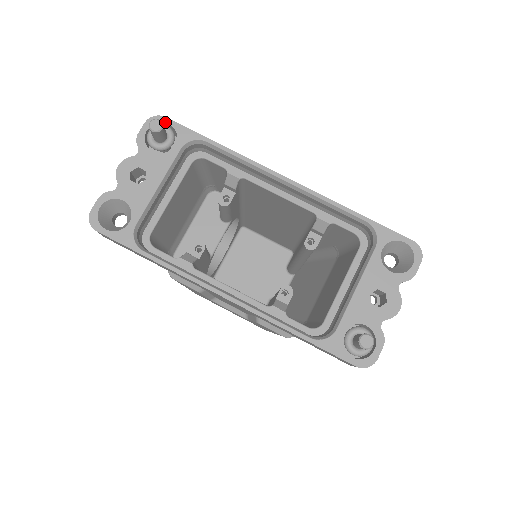
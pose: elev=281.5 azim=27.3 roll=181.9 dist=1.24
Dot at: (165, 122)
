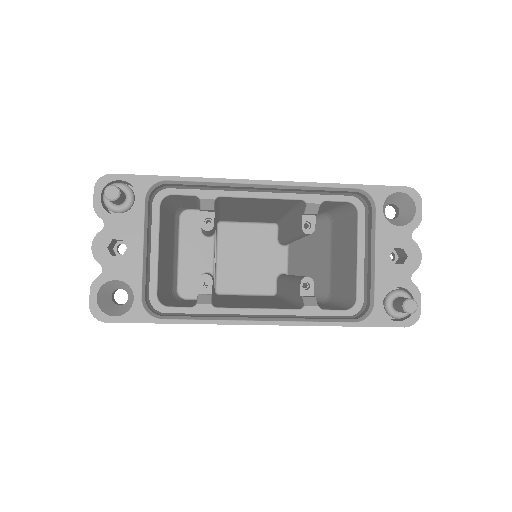
Dot at: (114, 179)
